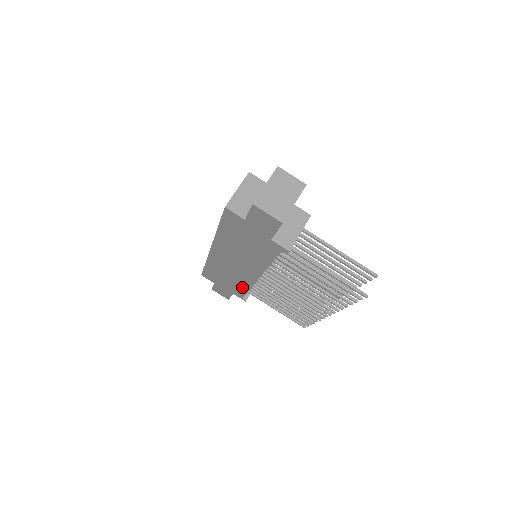
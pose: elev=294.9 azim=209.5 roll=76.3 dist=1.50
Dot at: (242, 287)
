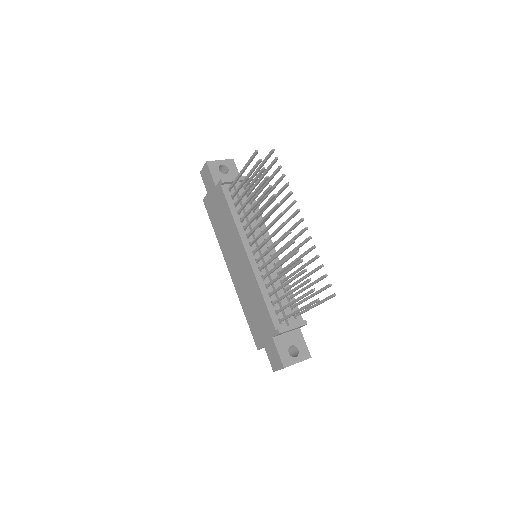
Dot at: (261, 301)
